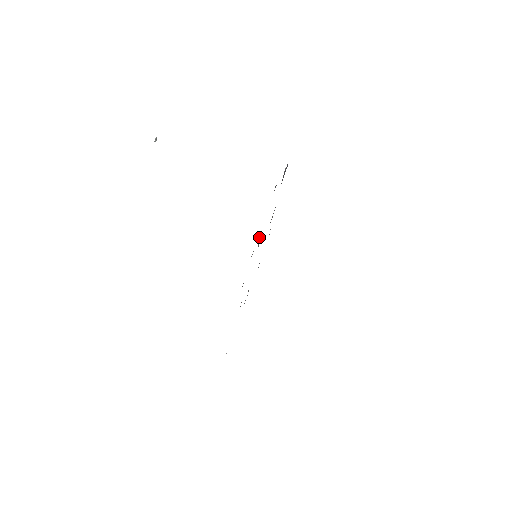
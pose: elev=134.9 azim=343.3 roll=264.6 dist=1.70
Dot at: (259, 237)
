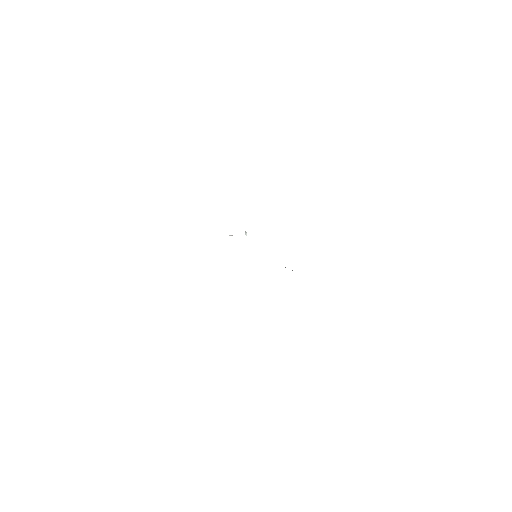
Dot at: occluded
